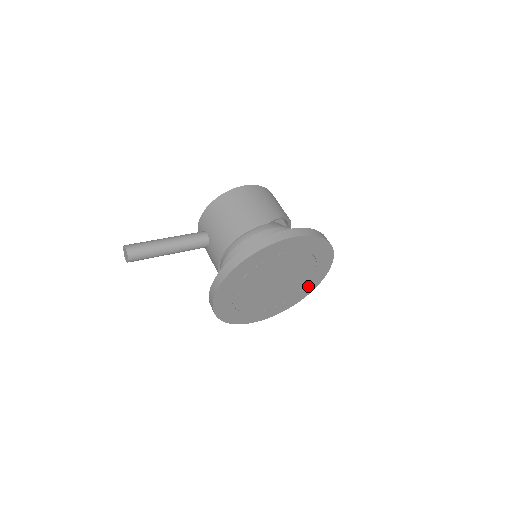
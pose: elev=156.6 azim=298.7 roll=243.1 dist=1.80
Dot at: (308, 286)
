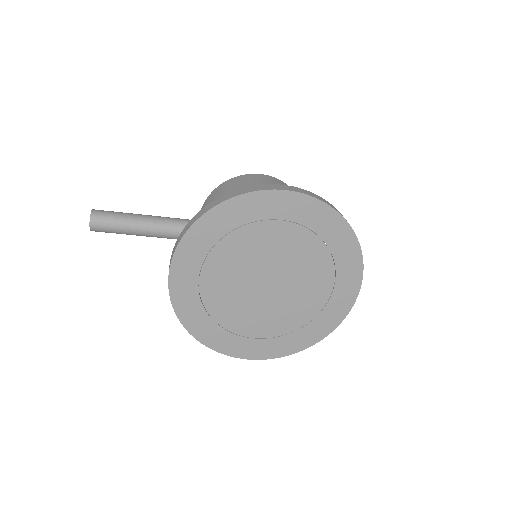
Dot at: (327, 314)
